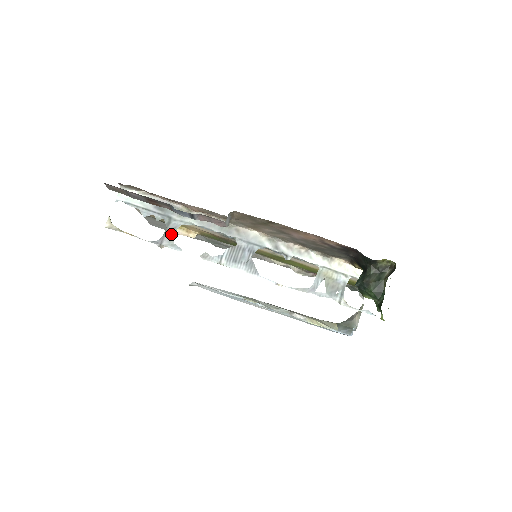
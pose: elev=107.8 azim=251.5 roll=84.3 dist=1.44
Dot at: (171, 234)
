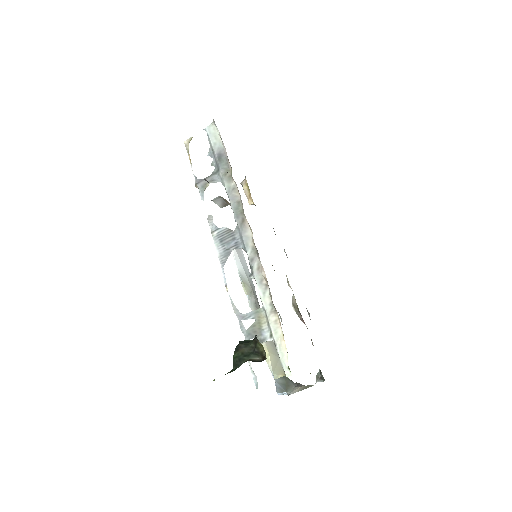
Dot at: occluded
